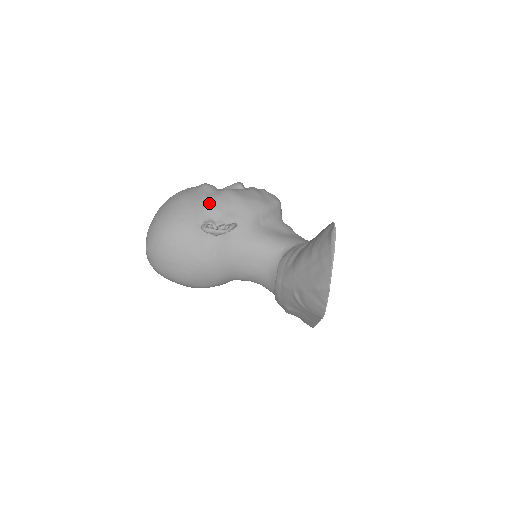
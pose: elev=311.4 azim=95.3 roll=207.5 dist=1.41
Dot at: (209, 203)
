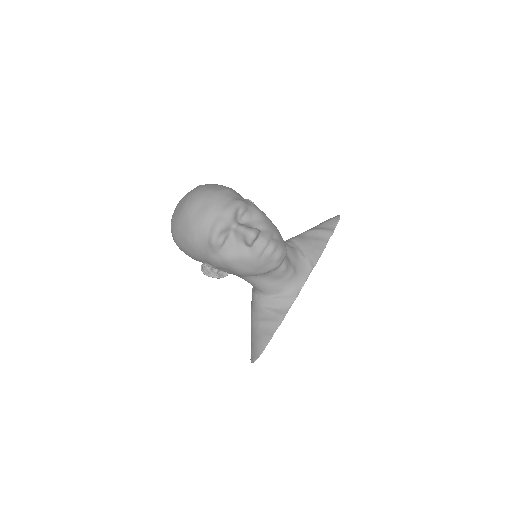
Dot at: (209, 261)
